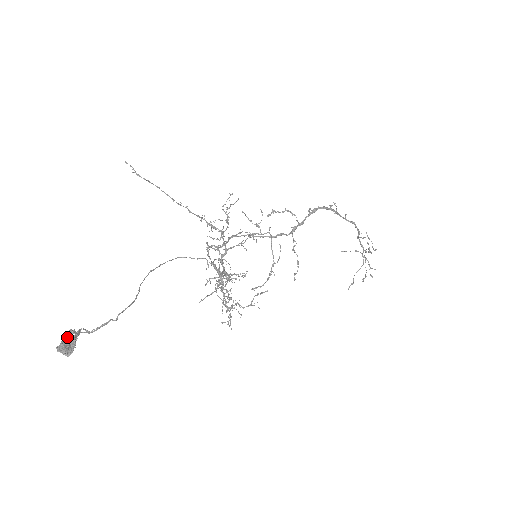
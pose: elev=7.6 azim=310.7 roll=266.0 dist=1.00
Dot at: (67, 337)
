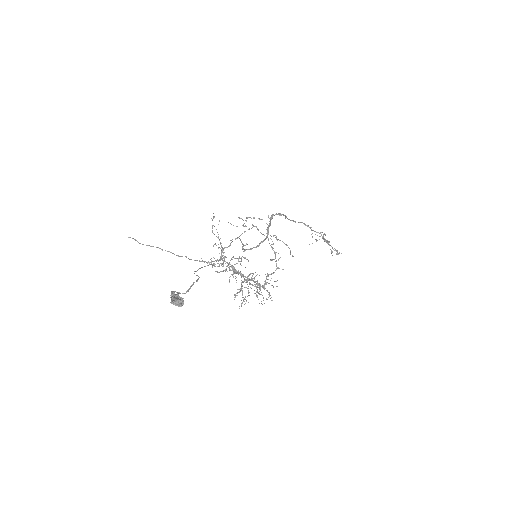
Dot at: (173, 296)
